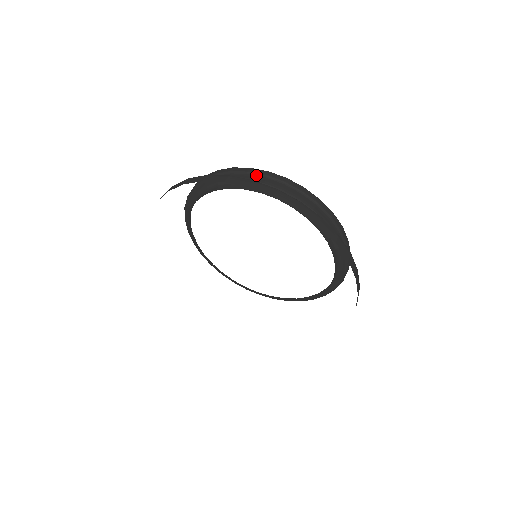
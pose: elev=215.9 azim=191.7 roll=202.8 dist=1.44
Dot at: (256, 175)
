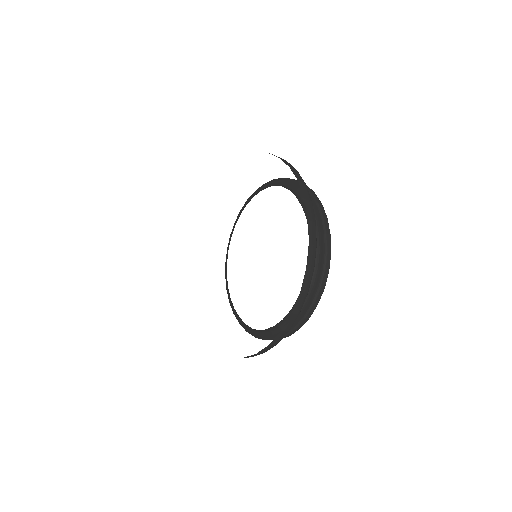
Dot at: occluded
